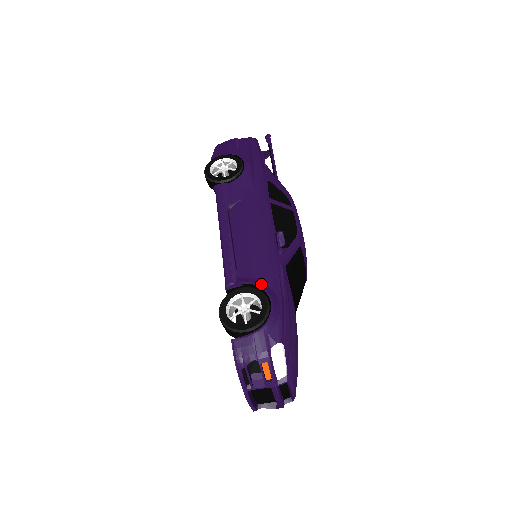
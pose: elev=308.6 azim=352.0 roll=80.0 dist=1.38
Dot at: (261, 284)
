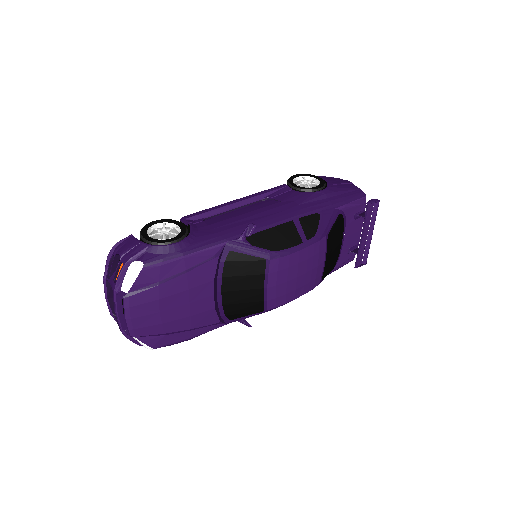
Dot at: (194, 233)
